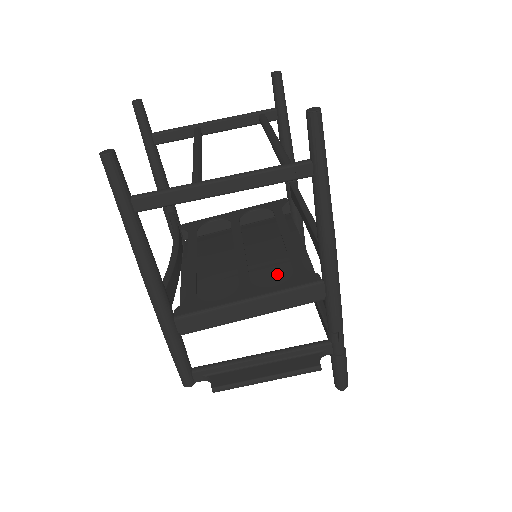
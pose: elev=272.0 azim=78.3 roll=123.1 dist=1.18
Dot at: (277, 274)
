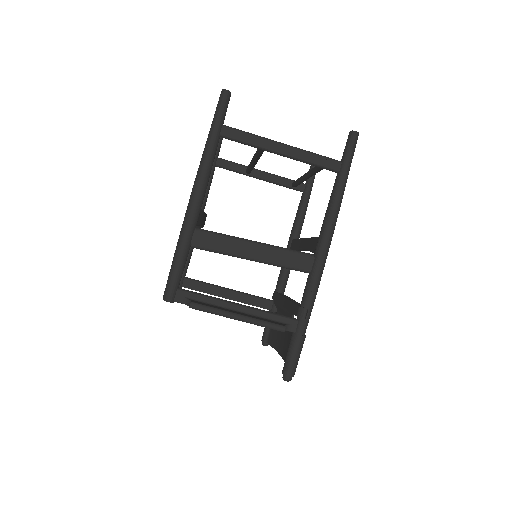
Dot at: occluded
